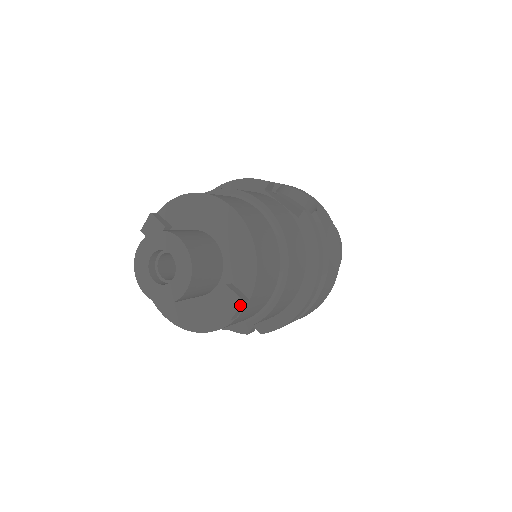
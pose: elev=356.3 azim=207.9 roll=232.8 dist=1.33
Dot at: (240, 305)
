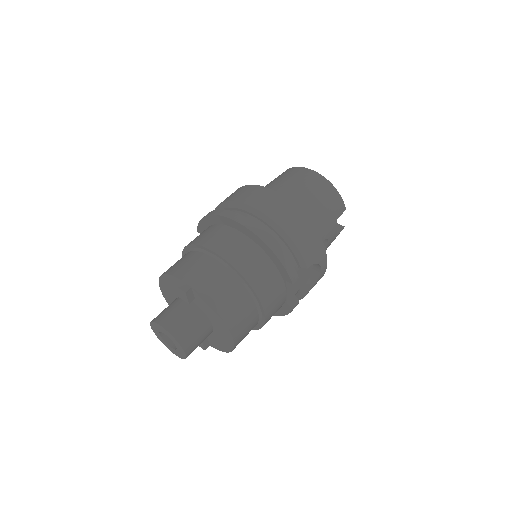
Dot at: (202, 348)
